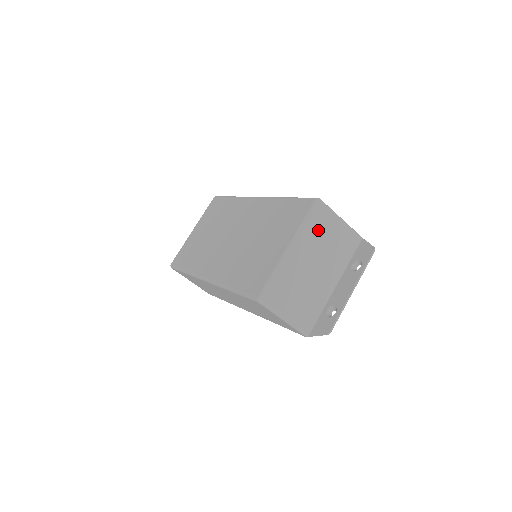
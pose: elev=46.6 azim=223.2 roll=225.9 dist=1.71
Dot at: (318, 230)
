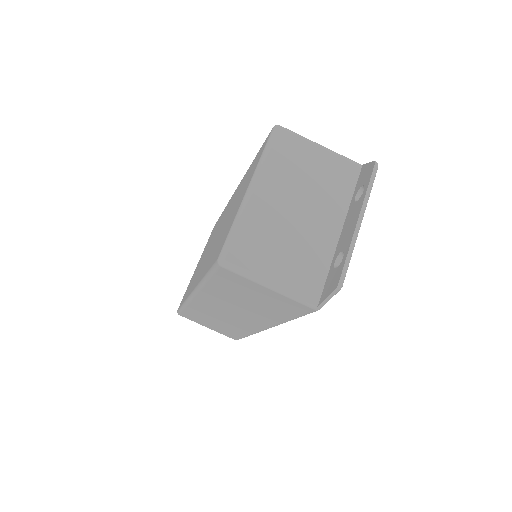
Dot at: (287, 161)
